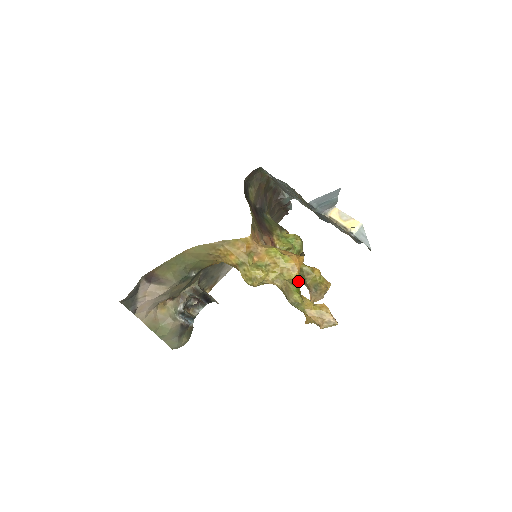
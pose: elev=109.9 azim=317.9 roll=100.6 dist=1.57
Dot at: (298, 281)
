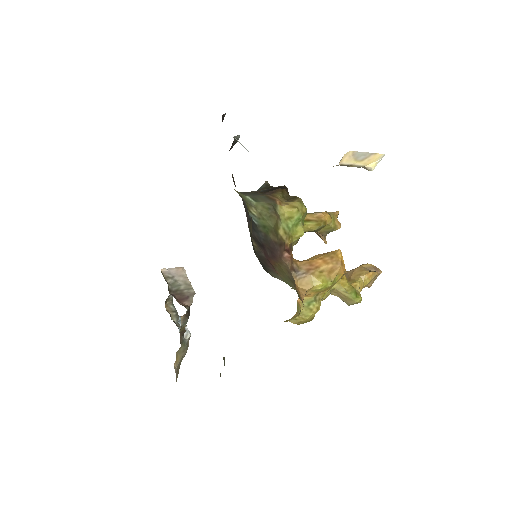
Dot at: (346, 278)
